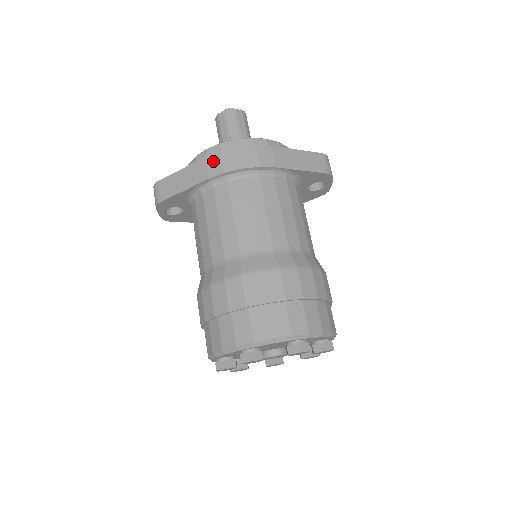
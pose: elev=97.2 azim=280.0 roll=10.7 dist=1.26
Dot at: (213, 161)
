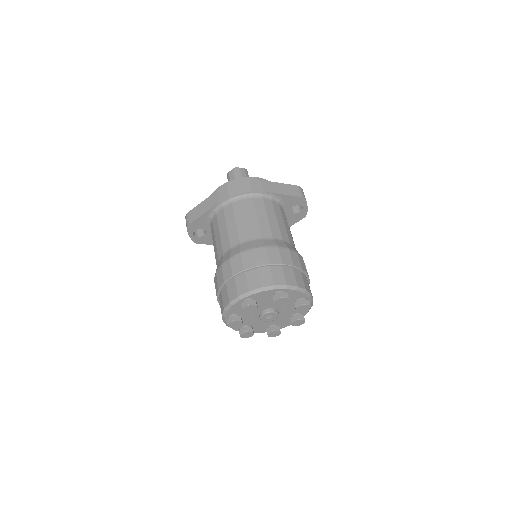
Dot at: (222, 191)
